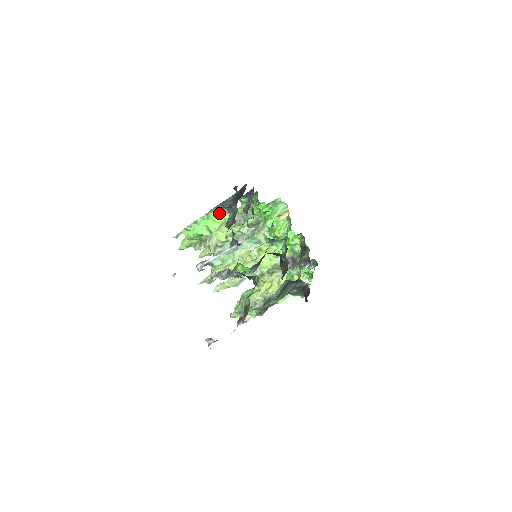
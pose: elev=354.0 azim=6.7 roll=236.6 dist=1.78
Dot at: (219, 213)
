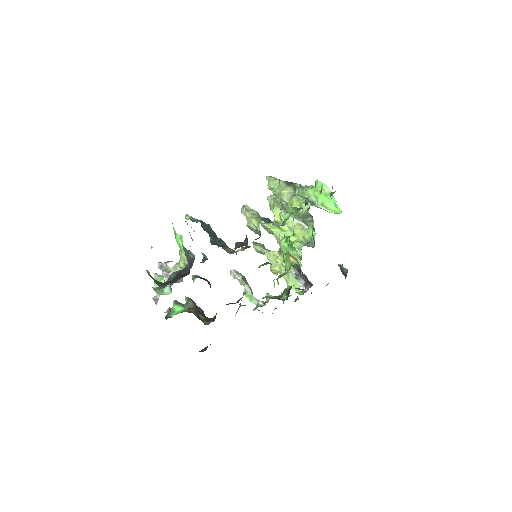
Dot at: occluded
